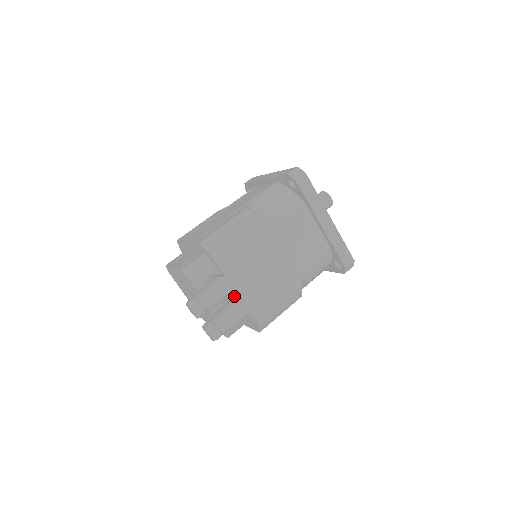
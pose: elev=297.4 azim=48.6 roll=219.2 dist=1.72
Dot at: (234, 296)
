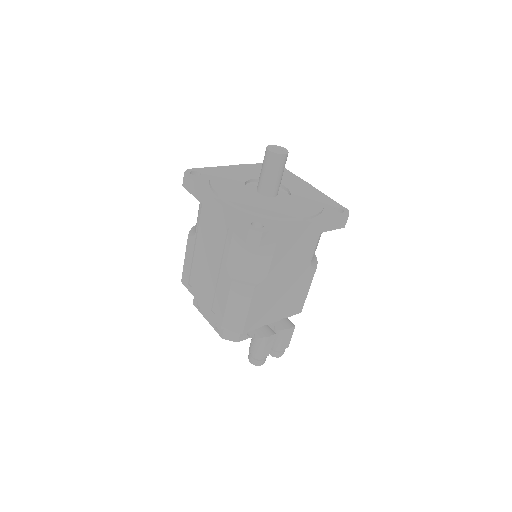
Dot at: occluded
